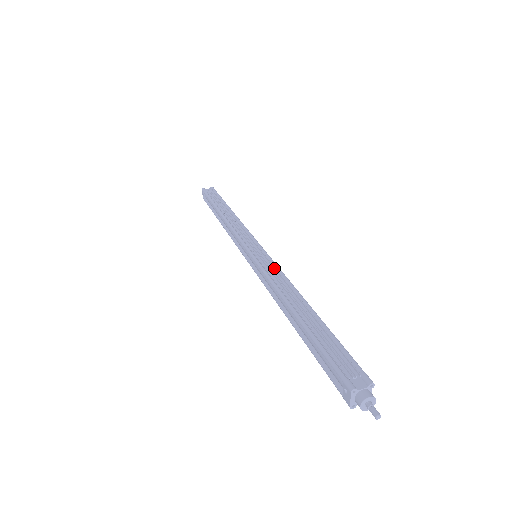
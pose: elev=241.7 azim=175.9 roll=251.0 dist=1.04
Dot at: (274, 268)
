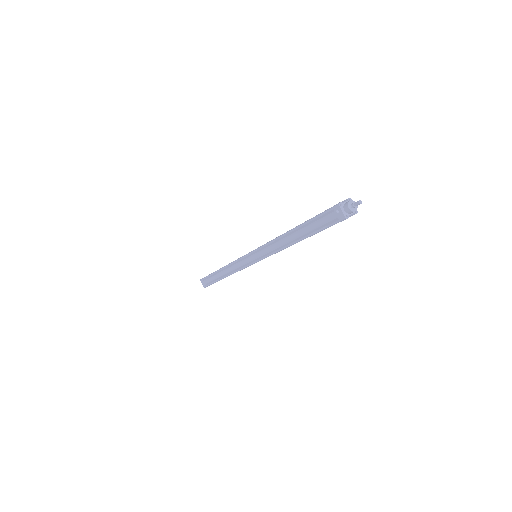
Dot at: occluded
